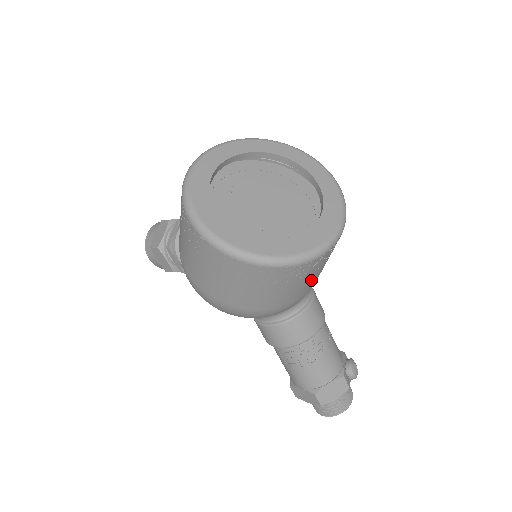
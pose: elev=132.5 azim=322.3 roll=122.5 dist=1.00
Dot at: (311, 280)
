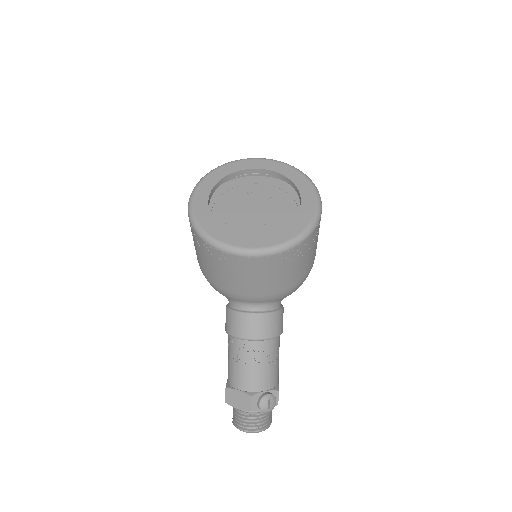
Dot at: (242, 280)
